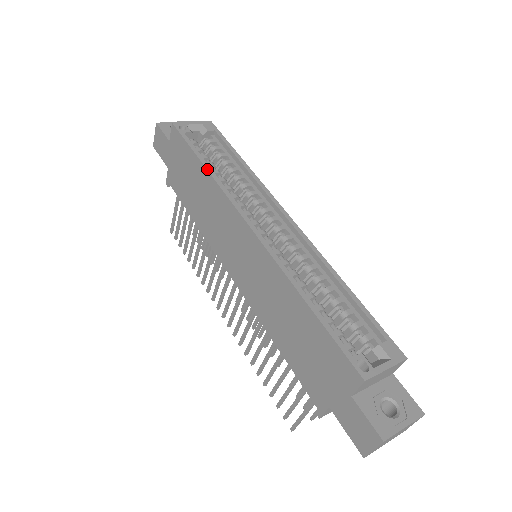
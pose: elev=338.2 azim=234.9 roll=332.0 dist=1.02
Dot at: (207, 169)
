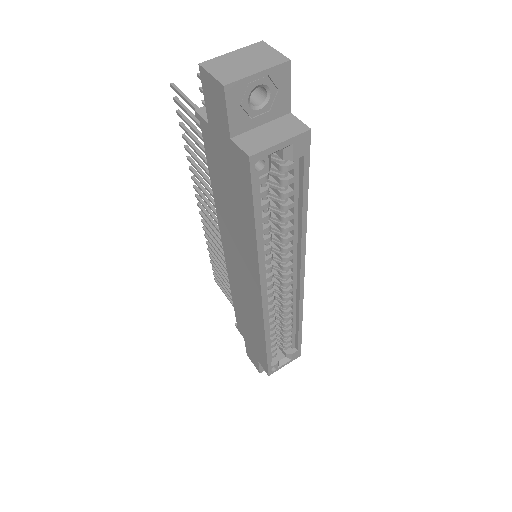
Dot at: (257, 243)
